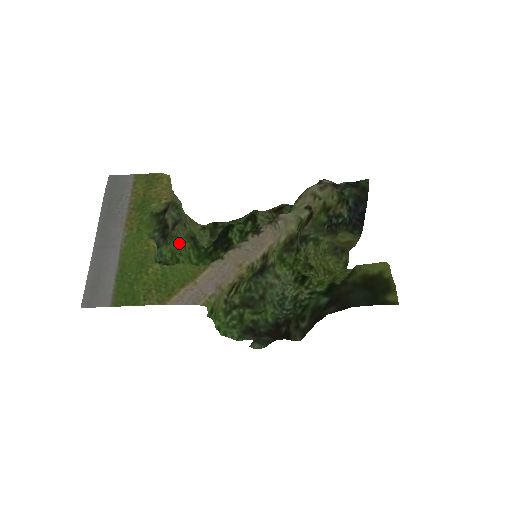
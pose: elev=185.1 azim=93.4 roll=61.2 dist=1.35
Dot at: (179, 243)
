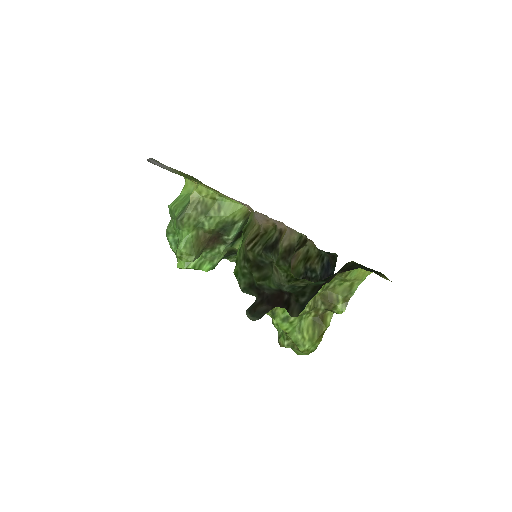
Dot at: occluded
